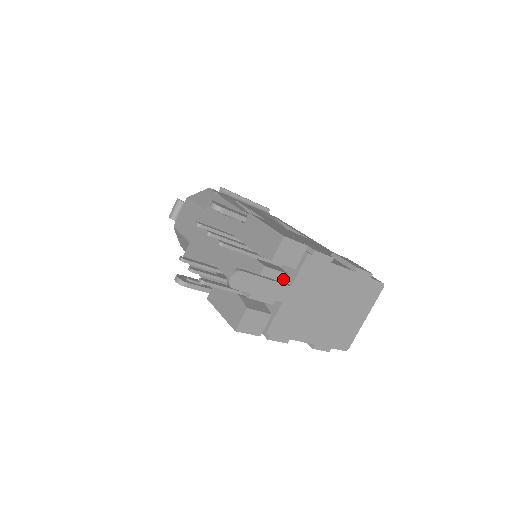
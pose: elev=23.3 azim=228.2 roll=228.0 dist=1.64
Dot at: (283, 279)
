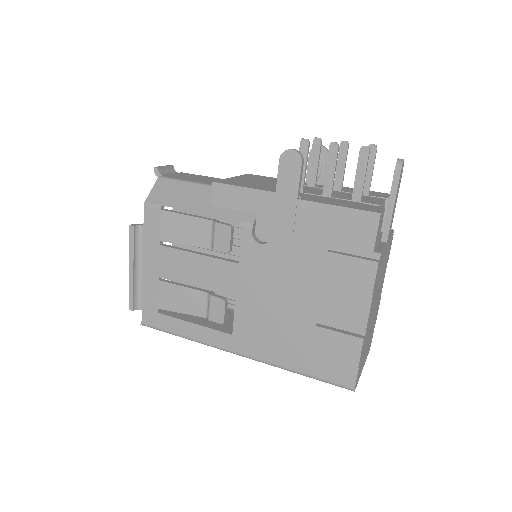
Dot at: occluded
